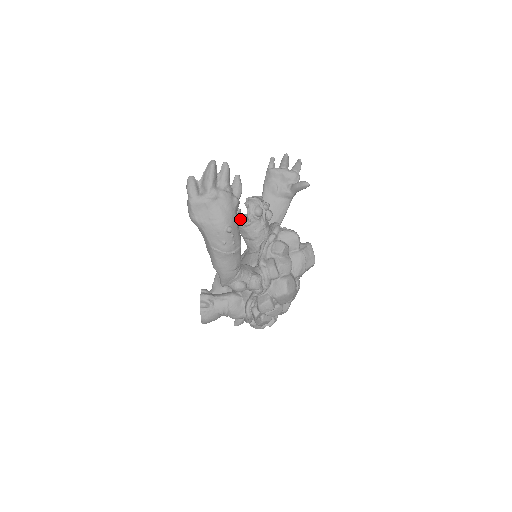
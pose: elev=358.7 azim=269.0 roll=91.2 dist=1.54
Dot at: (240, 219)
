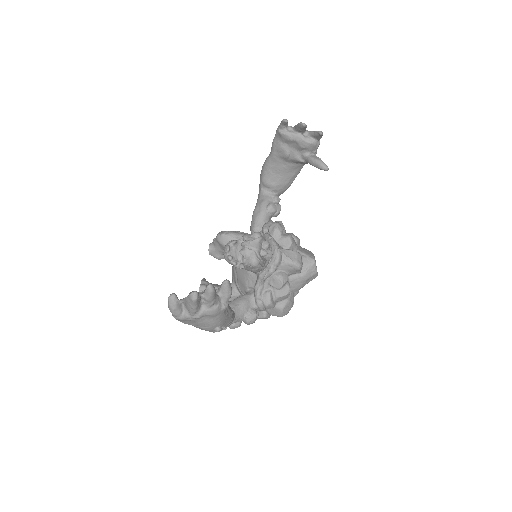
Dot at: (235, 264)
